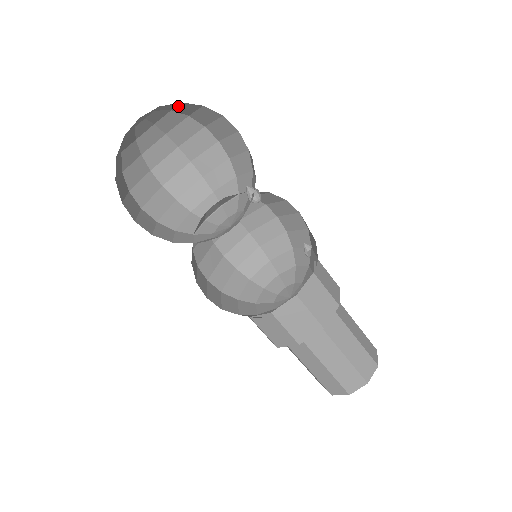
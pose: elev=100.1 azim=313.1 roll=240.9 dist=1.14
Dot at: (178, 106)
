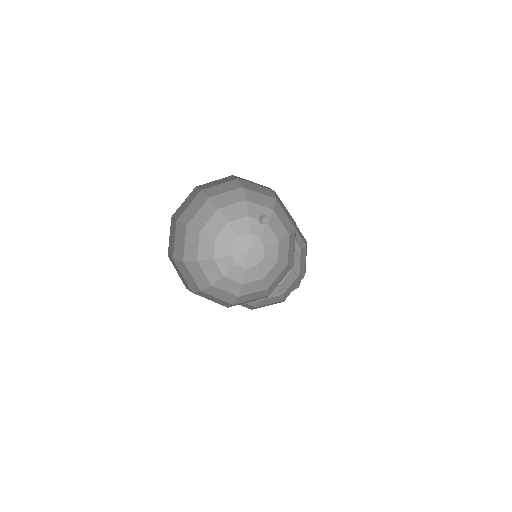
Dot at: occluded
